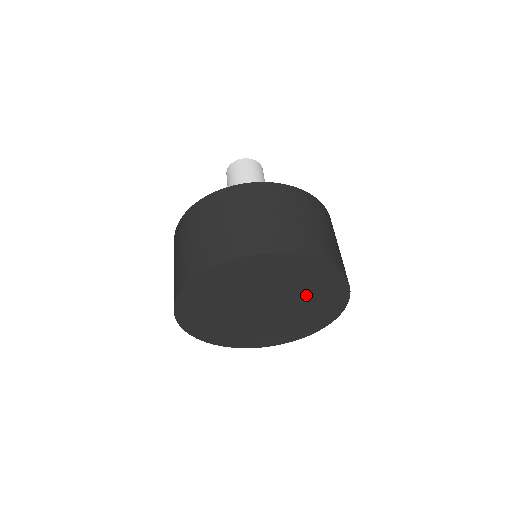
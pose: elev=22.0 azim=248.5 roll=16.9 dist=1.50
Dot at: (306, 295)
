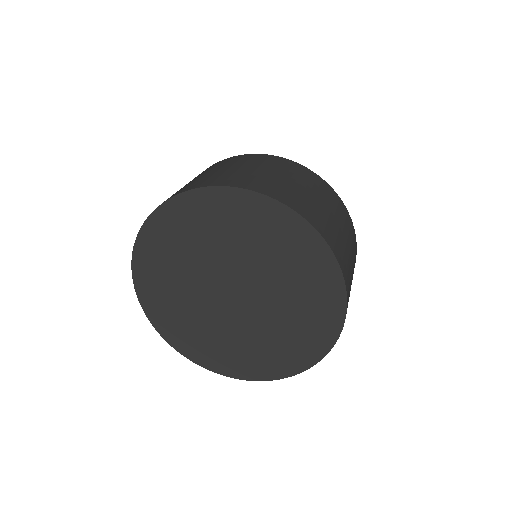
Dot at: (252, 248)
